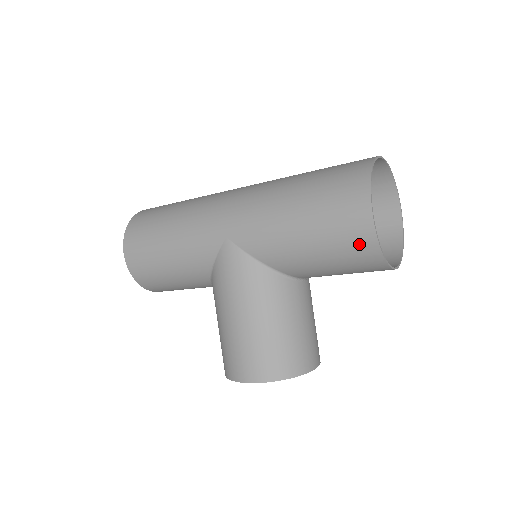
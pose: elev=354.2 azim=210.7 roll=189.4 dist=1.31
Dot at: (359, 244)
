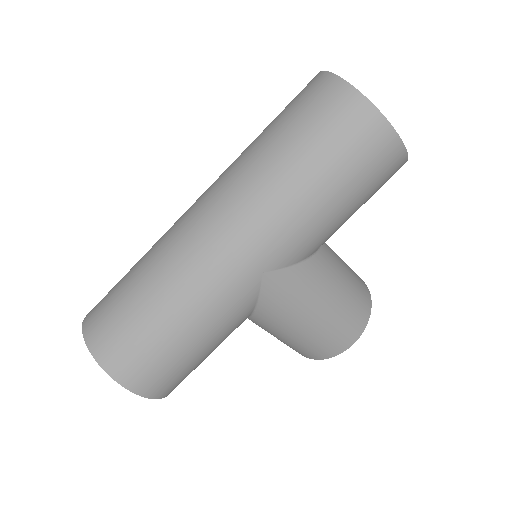
Dot at: (392, 170)
